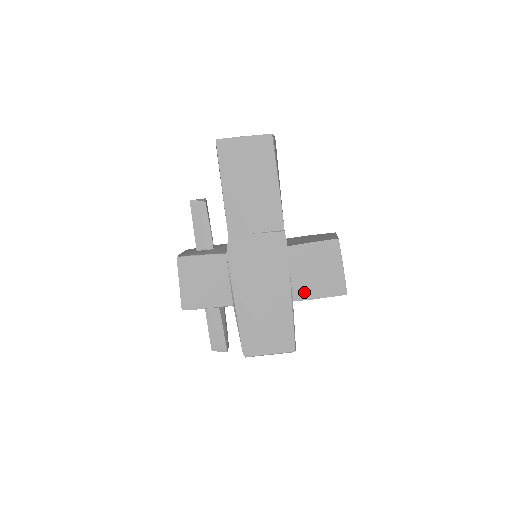
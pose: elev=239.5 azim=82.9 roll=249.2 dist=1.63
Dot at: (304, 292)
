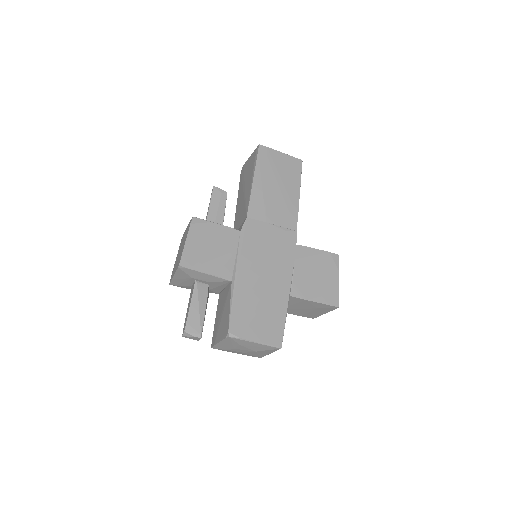
Dot at: (302, 290)
